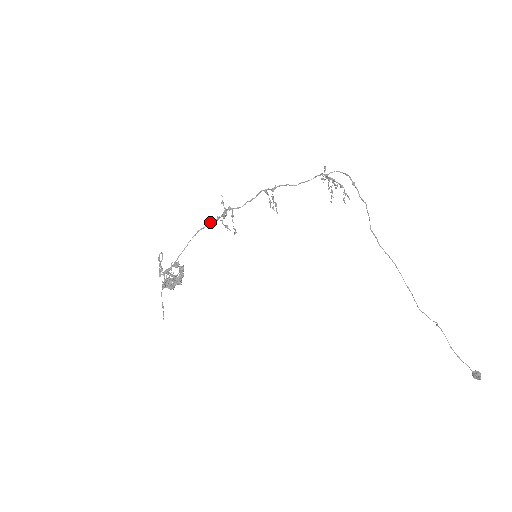
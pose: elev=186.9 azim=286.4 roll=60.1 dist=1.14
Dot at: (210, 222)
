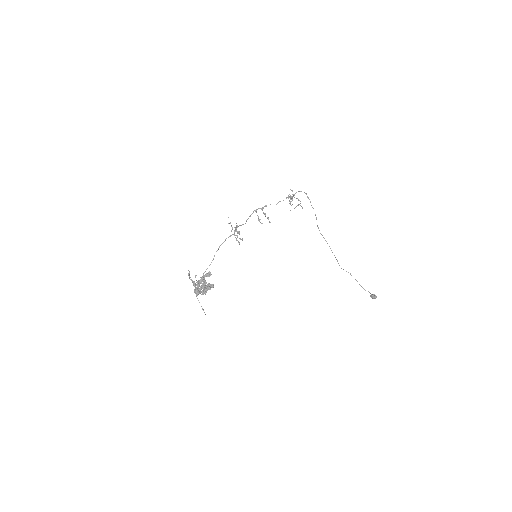
Dot at: (226, 238)
